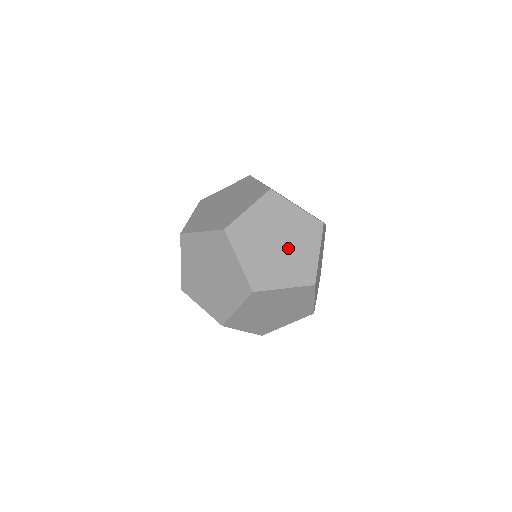
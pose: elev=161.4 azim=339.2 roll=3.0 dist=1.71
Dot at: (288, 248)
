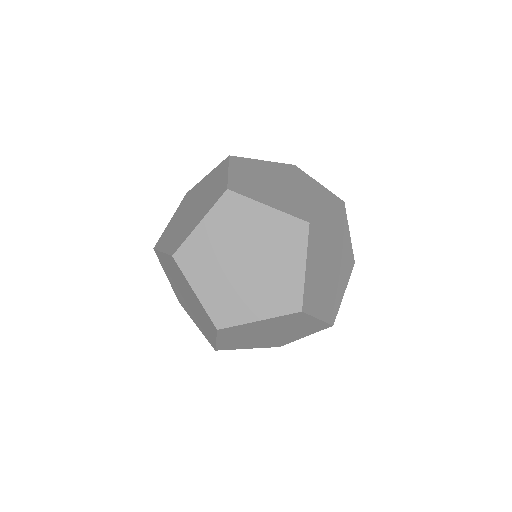
Dot at: (277, 336)
